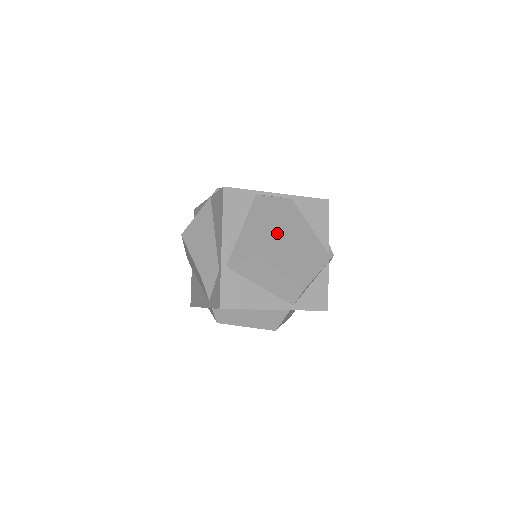
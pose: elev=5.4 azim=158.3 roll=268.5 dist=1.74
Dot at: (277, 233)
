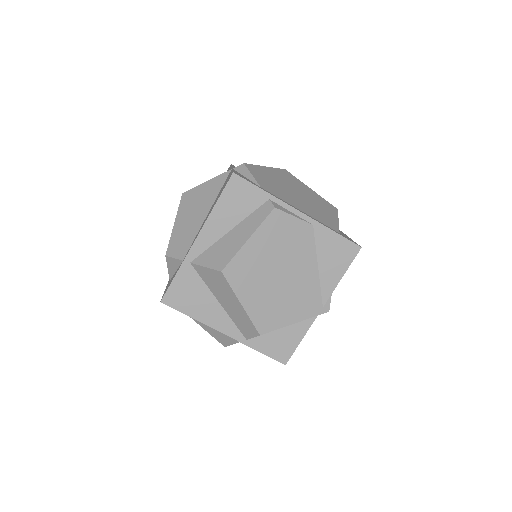
Dot at: (265, 258)
